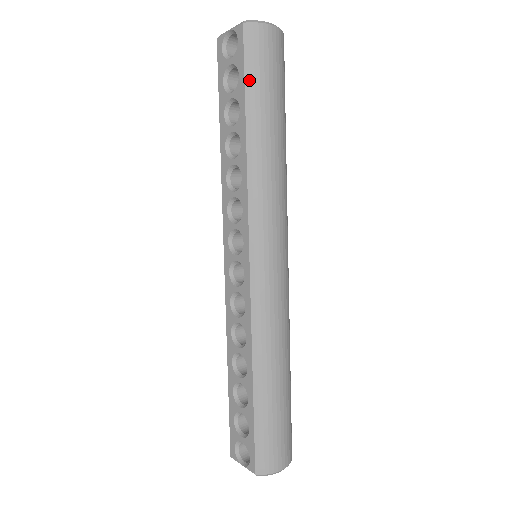
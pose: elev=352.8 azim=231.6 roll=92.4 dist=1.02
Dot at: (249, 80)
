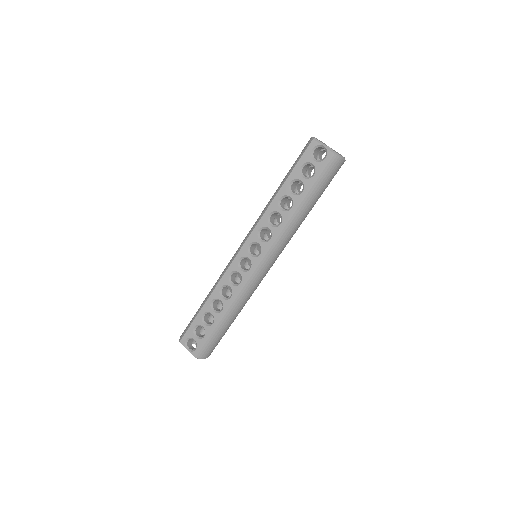
Dot at: (318, 183)
